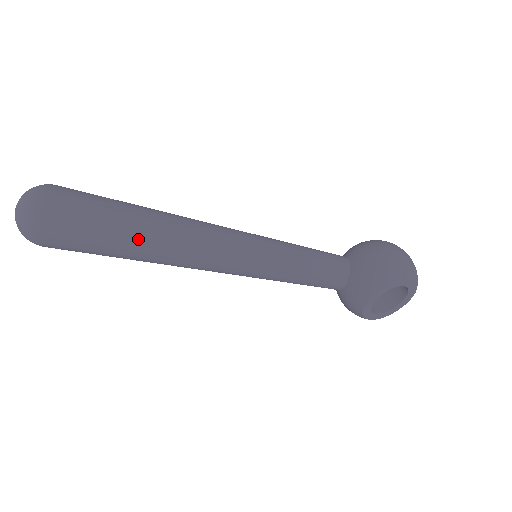
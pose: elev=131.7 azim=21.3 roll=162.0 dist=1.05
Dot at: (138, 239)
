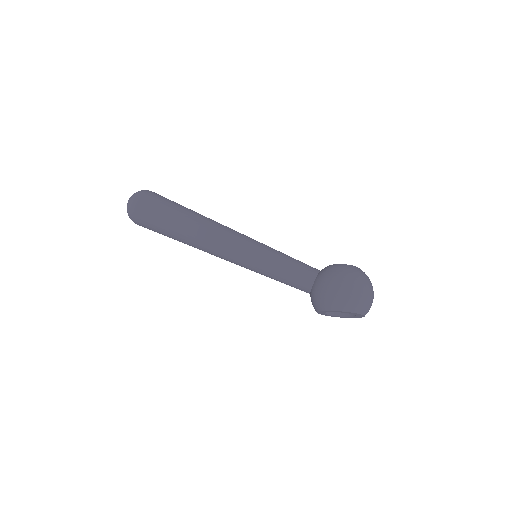
Dot at: (180, 238)
